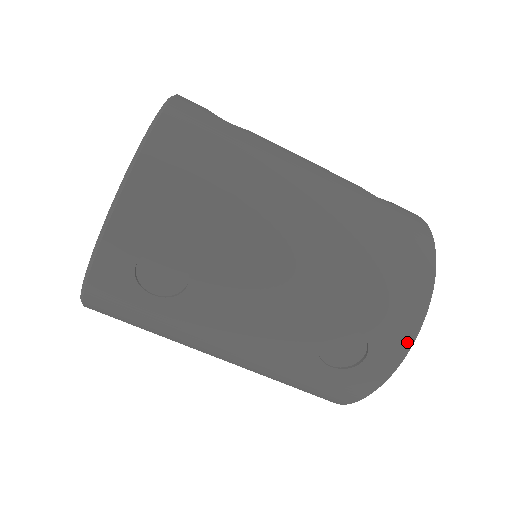
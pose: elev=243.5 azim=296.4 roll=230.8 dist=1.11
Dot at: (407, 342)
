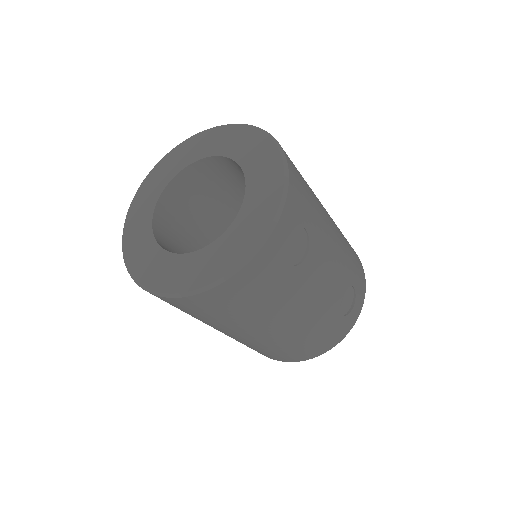
Dot at: (364, 294)
